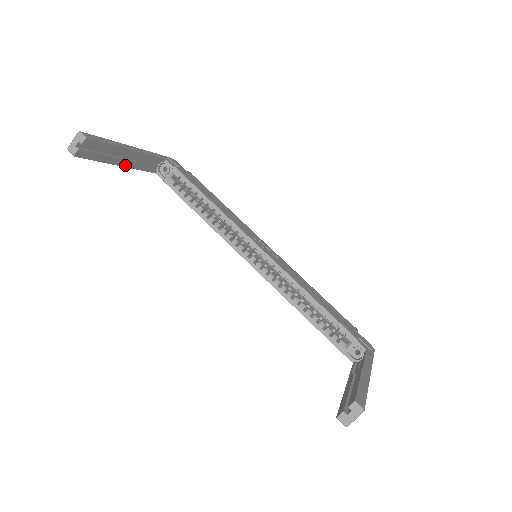
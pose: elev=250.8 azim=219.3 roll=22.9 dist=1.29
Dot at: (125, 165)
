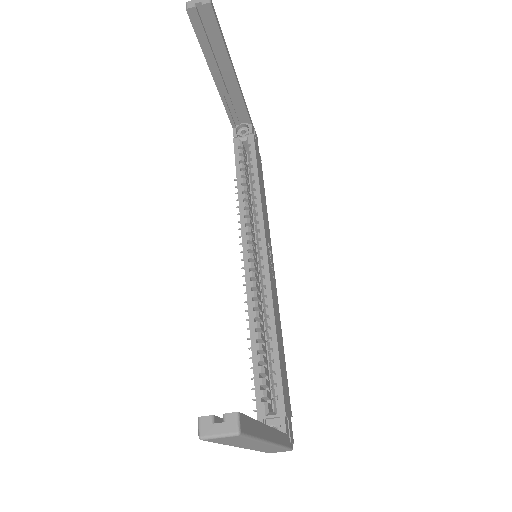
Dot at: (217, 82)
